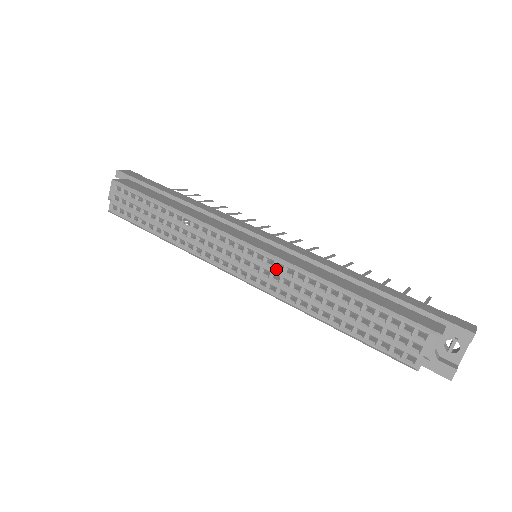
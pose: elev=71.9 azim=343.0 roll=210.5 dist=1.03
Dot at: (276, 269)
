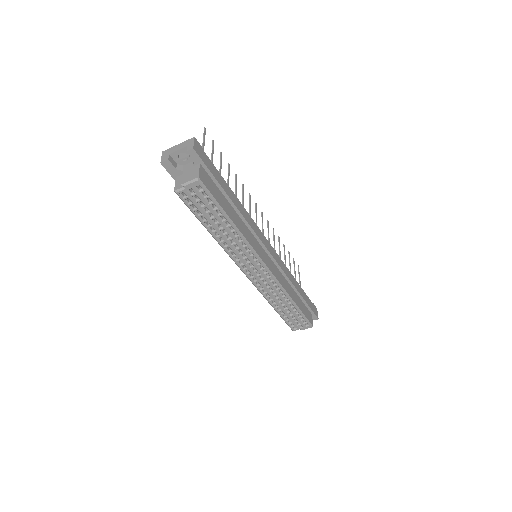
Dot at: (272, 284)
